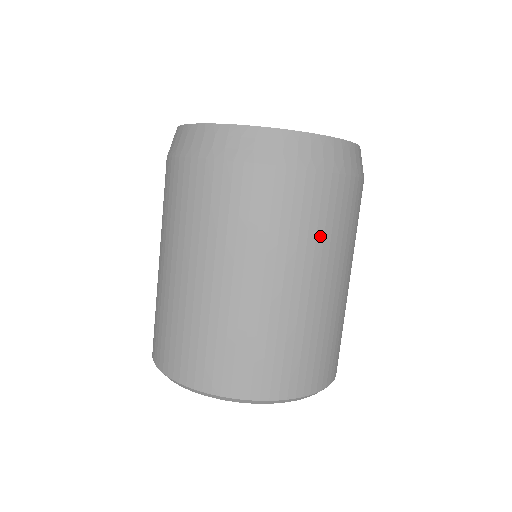
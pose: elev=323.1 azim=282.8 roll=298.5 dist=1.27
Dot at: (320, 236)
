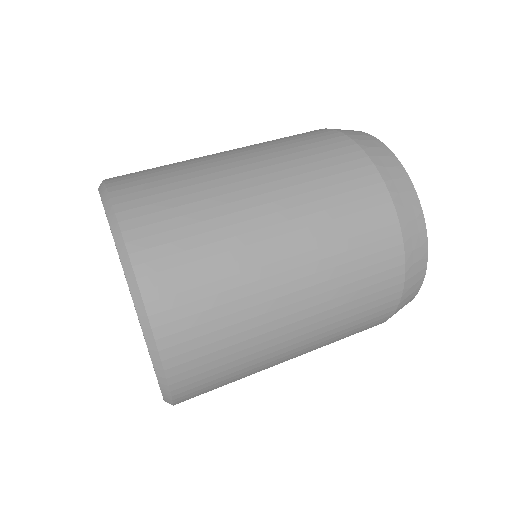
Dot at: (326, 204)
